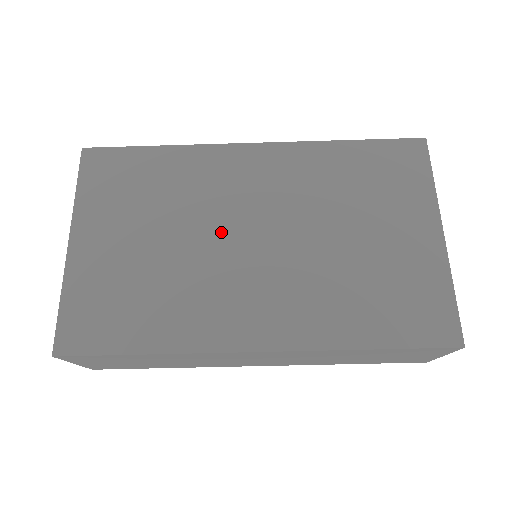
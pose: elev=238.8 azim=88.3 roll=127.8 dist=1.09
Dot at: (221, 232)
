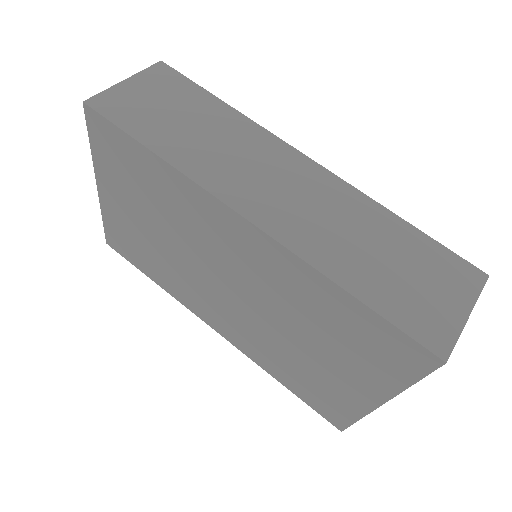
Dot at: occluded
